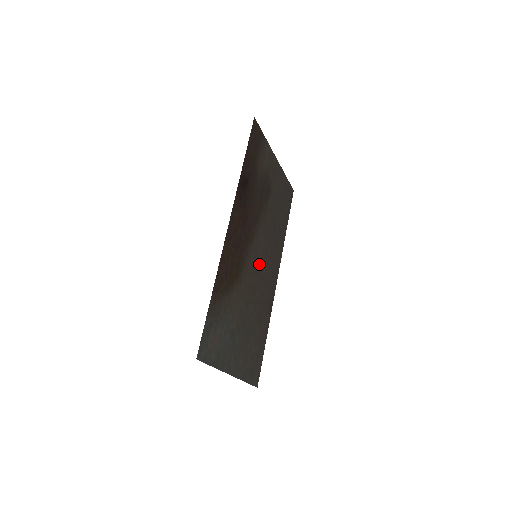
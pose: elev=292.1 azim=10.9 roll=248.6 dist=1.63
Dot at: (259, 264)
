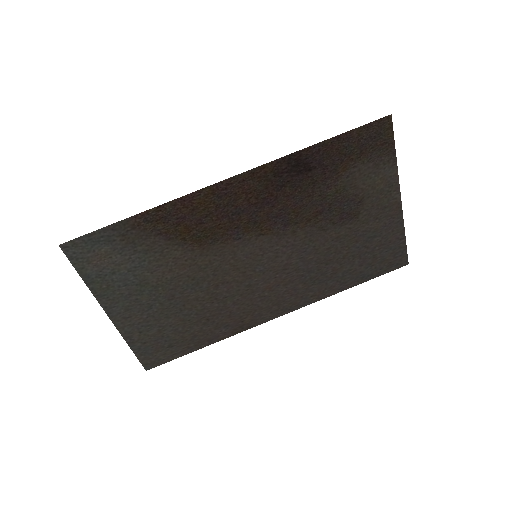
Dot at: (256, 269)
